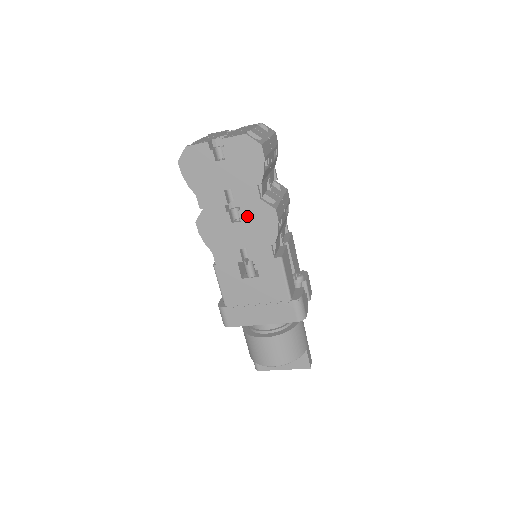
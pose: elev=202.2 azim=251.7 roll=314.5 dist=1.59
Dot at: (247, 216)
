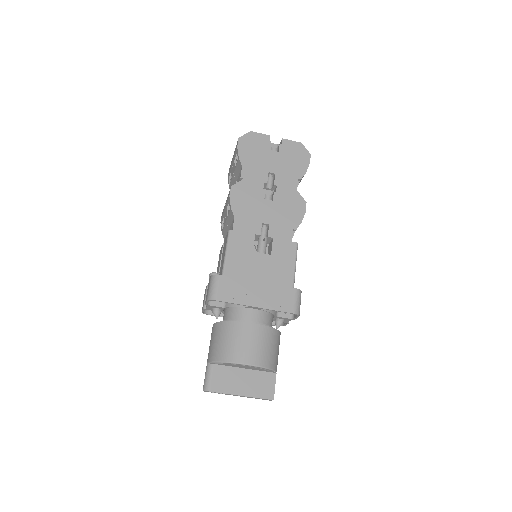
Dot at: (280, 198)
